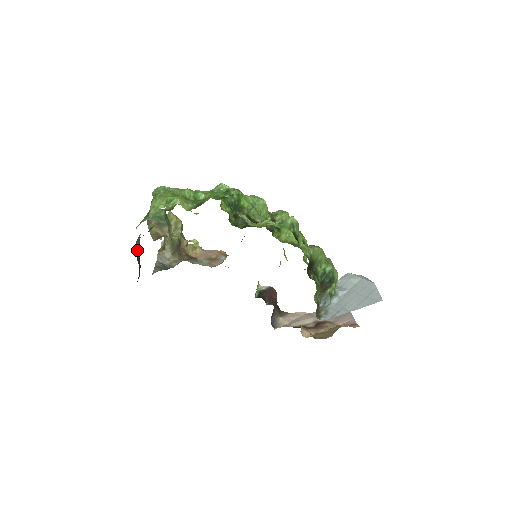
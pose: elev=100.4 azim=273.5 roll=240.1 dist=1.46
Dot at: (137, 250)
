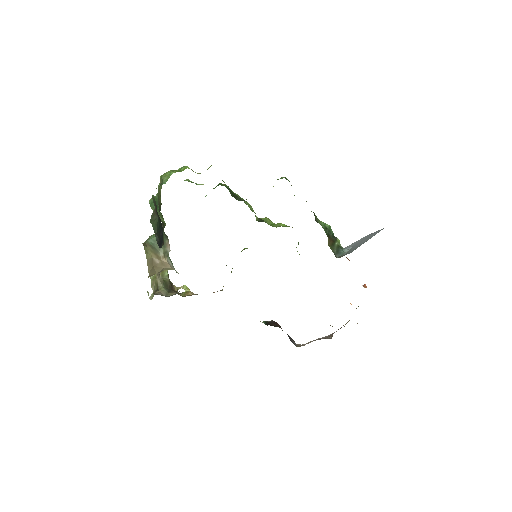
Dot at: (154, 223)
